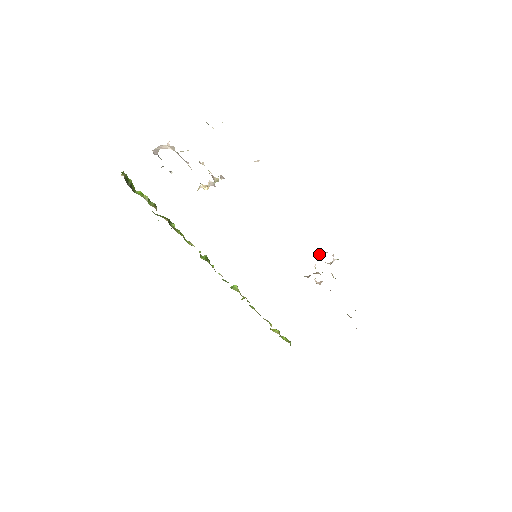
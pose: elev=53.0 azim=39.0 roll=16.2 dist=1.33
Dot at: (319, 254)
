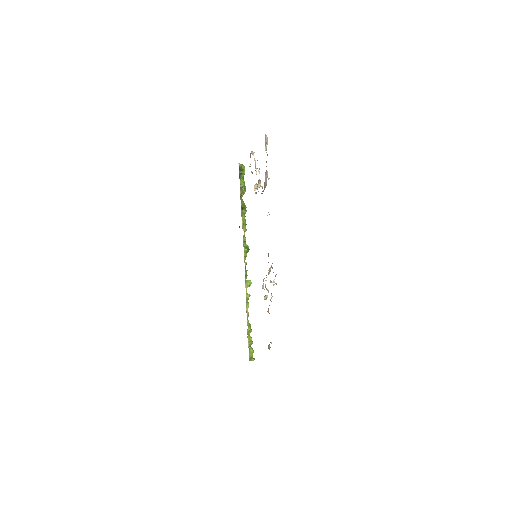
Dot at: (270, 271)
